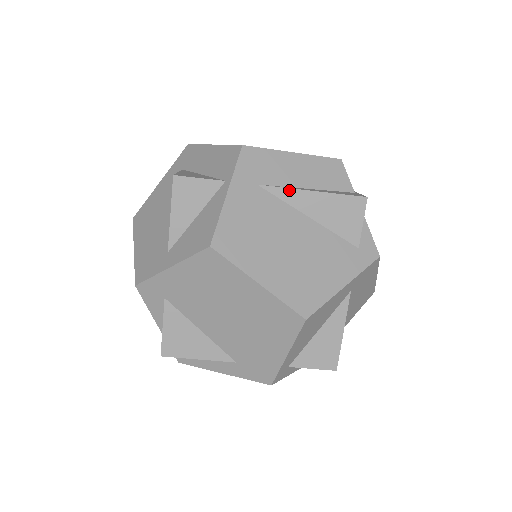
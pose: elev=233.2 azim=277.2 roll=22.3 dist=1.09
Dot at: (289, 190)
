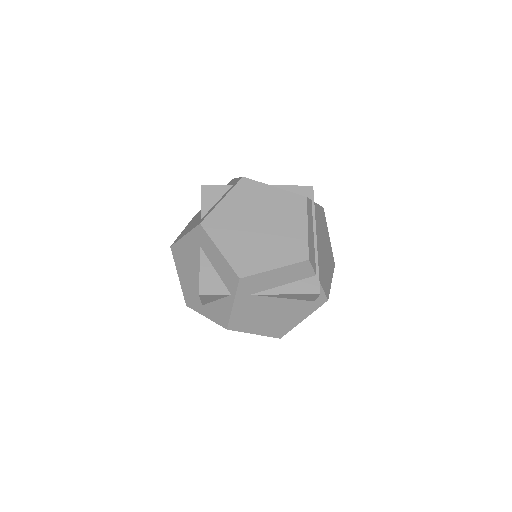
Dot at: (271, 295)
